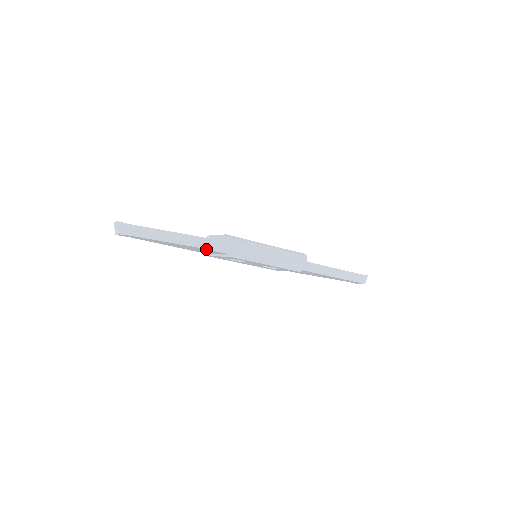
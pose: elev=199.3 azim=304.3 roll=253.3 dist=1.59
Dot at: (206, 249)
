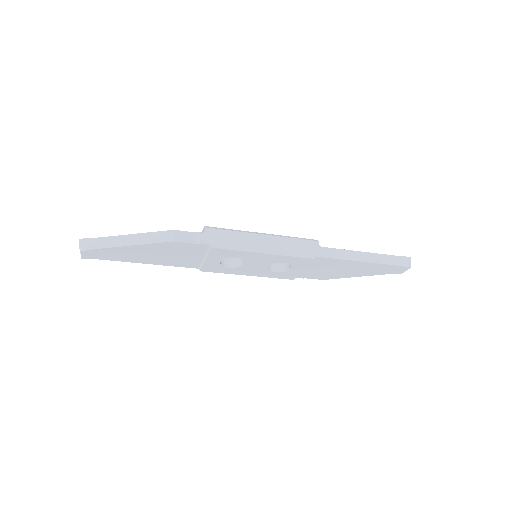
Dot at: (181, 243)
